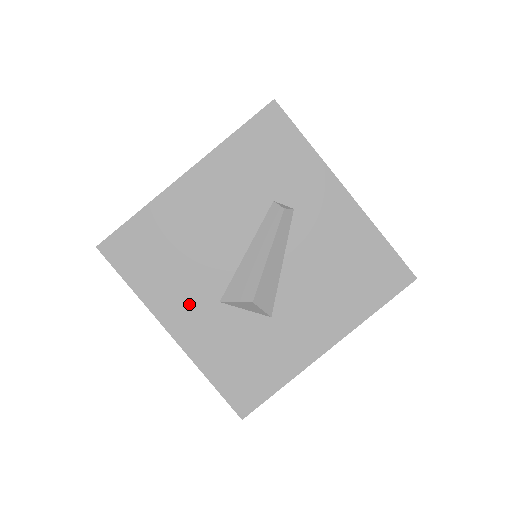
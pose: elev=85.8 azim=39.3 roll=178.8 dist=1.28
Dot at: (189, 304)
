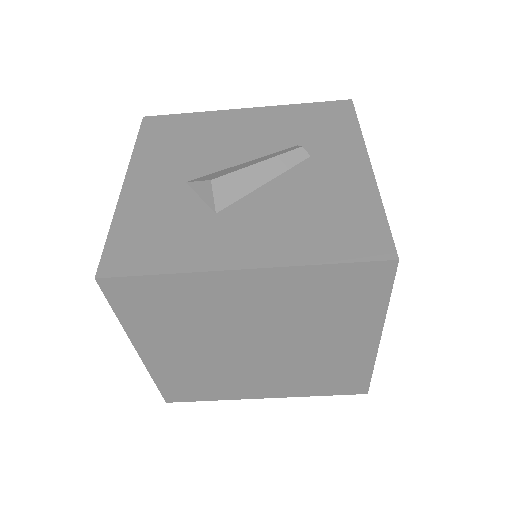
Dot at: (162, 172)
